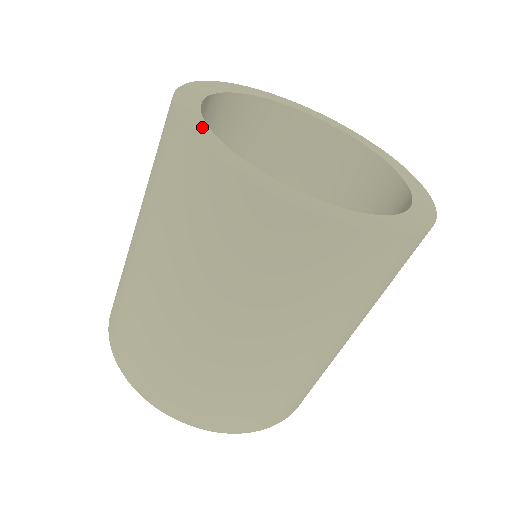
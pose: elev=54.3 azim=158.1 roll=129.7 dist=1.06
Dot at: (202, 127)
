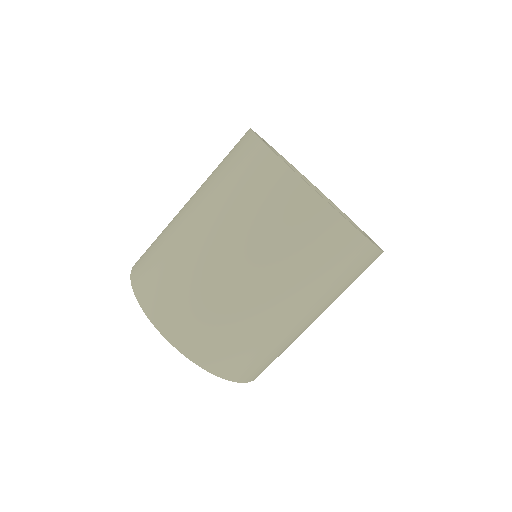
Dot at: (266, 144)
